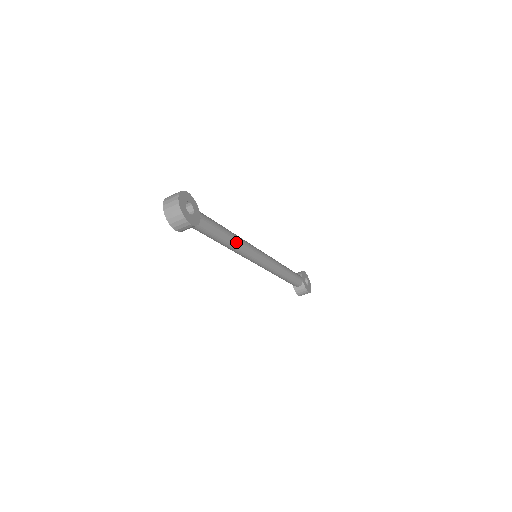
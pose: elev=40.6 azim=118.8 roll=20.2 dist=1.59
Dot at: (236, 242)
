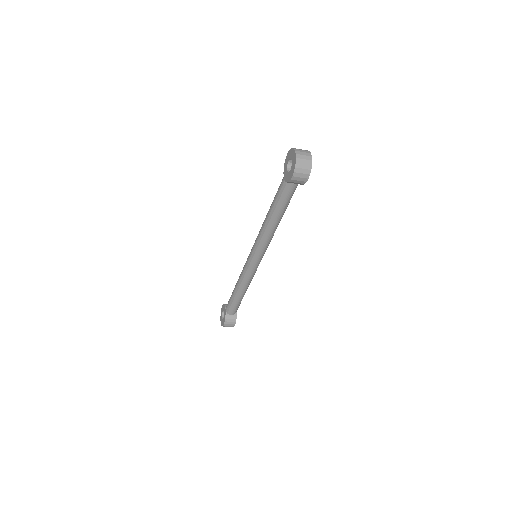
Dot at: occluded
